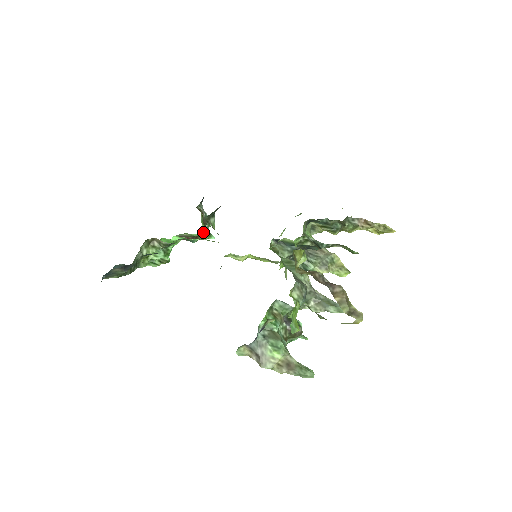
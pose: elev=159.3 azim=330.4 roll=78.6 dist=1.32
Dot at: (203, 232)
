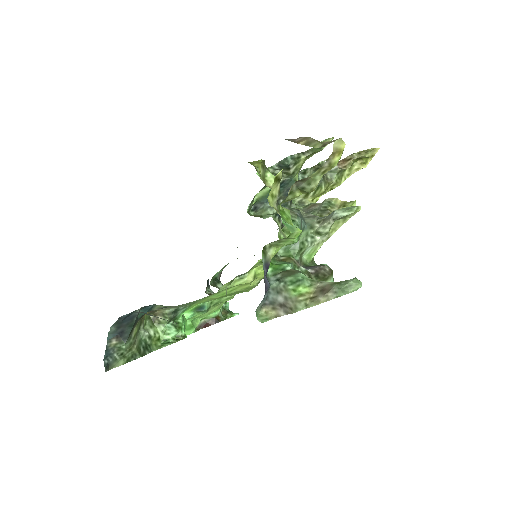
Dot at: (223, 313)
